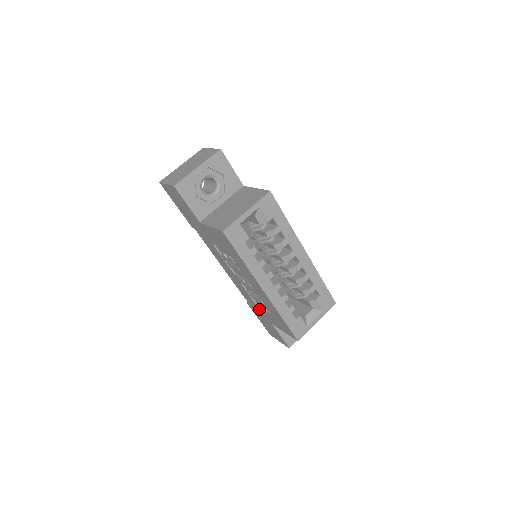
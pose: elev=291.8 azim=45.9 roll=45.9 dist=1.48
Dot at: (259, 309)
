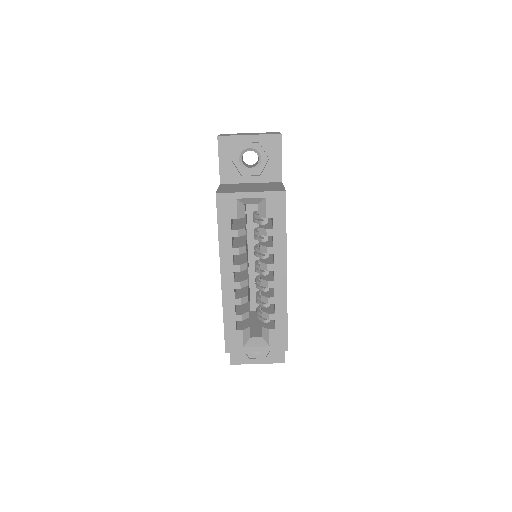
Dot at: occluded
